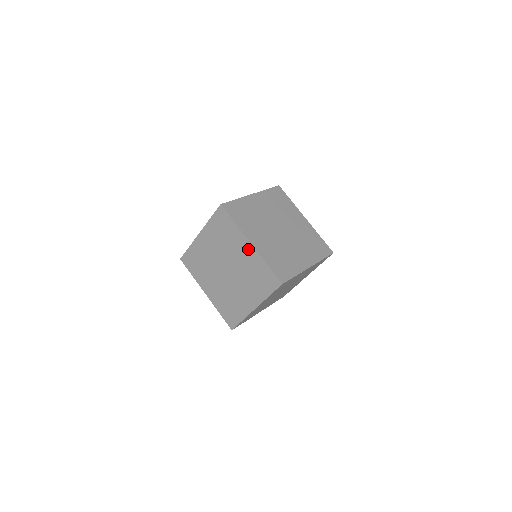
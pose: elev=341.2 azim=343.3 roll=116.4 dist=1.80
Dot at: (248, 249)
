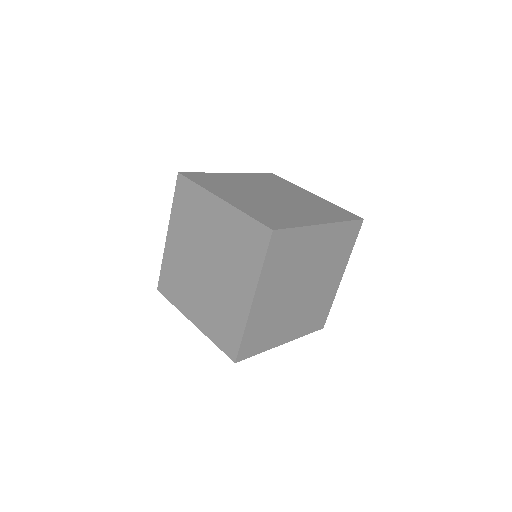
Dot at: (220, 210)
